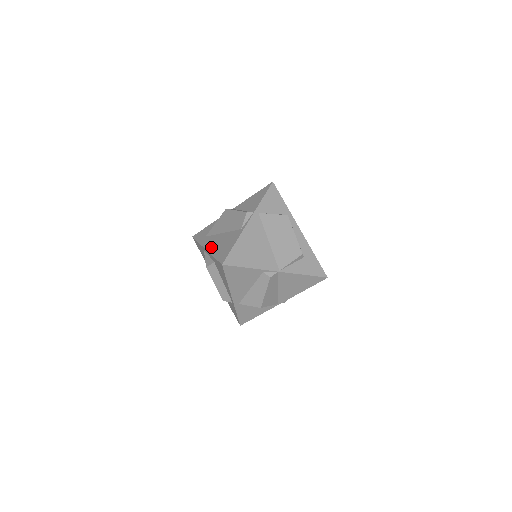
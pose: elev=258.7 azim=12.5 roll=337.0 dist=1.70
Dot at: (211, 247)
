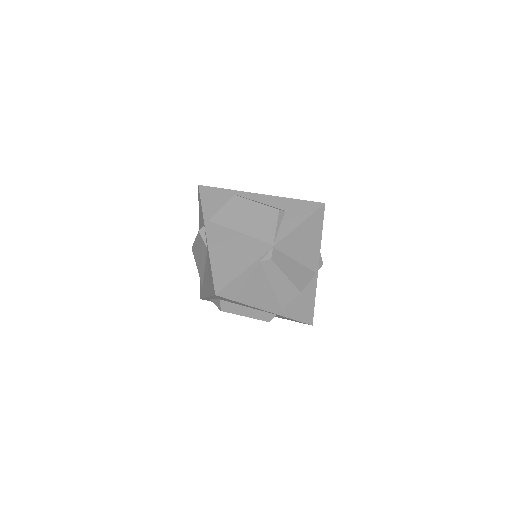
Dot at: (206, 291)
